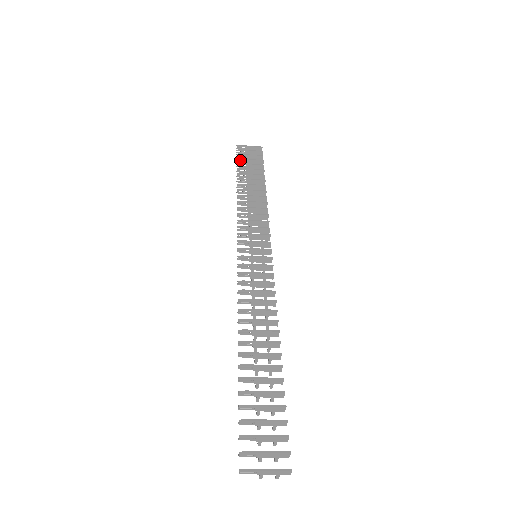
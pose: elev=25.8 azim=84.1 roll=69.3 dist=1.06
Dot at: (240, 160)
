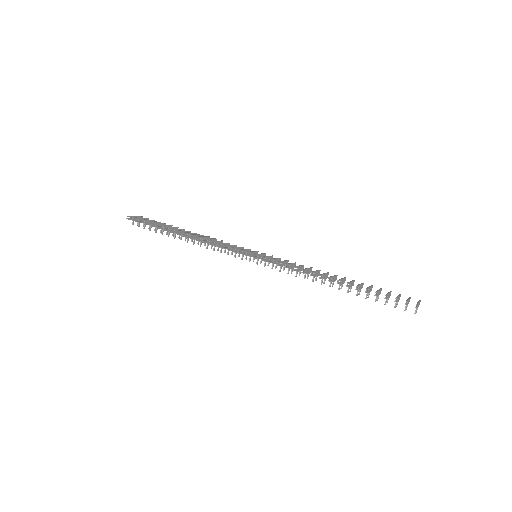
Dot at: (147, 222)
